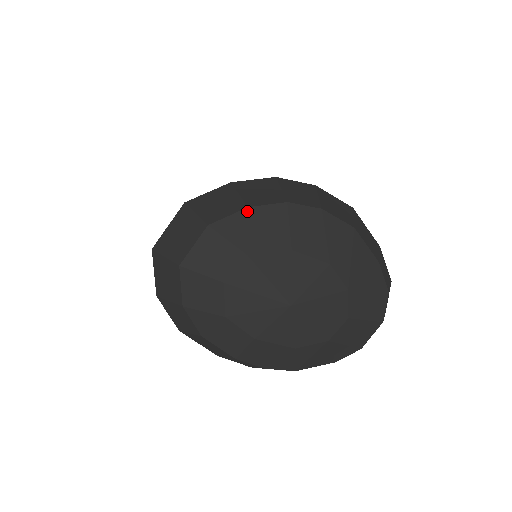
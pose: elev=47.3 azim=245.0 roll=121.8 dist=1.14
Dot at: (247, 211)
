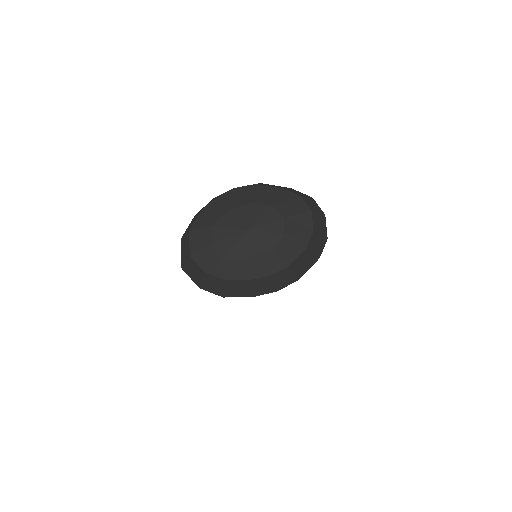
Dot at: (201, 213)
